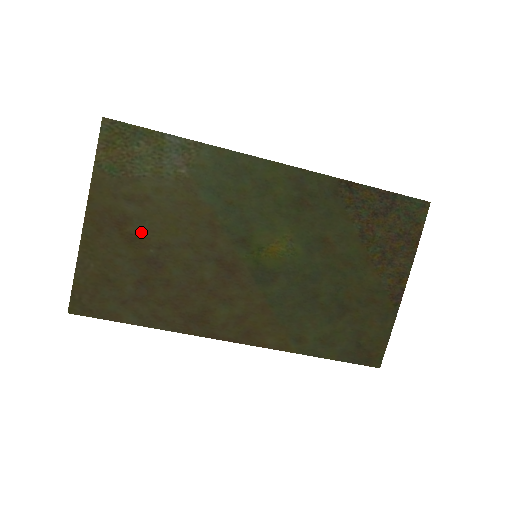
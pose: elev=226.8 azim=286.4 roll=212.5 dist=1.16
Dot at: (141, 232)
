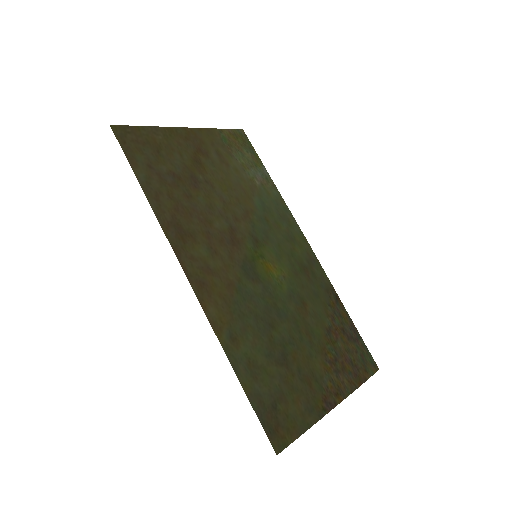
Dot at: (206, 166)
